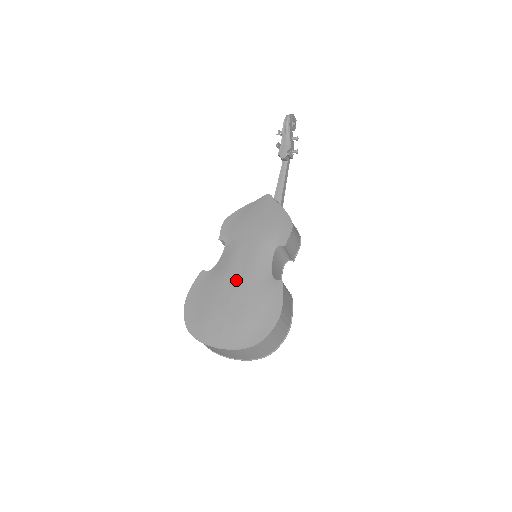
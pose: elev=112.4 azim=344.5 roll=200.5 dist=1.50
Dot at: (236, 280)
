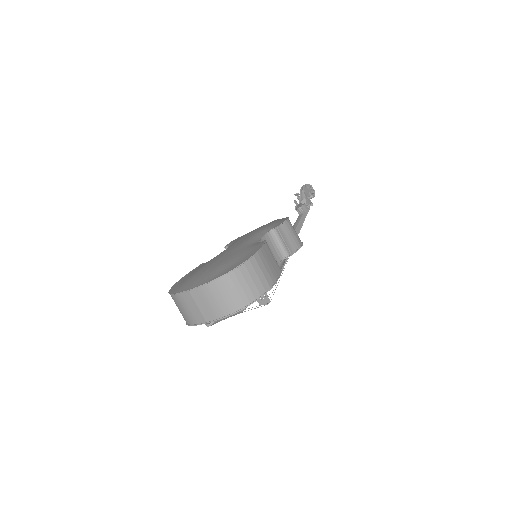
Dot at: (225, 252)
